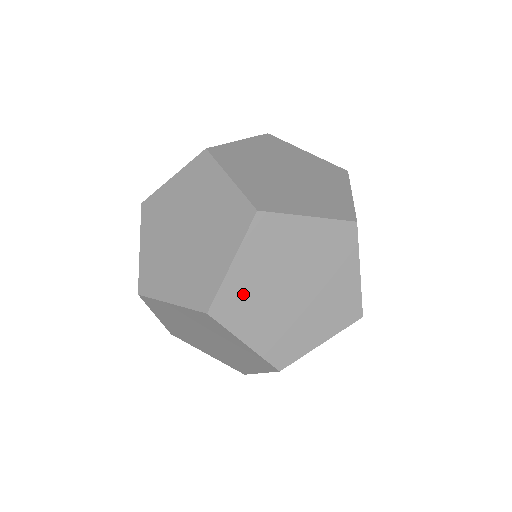
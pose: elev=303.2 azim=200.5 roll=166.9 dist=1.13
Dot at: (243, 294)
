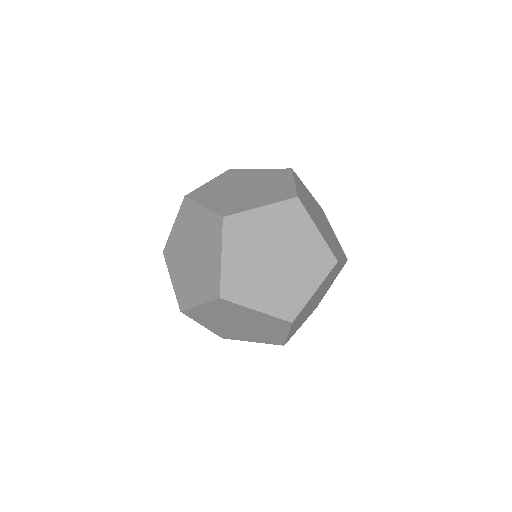
Dot at: occluded
